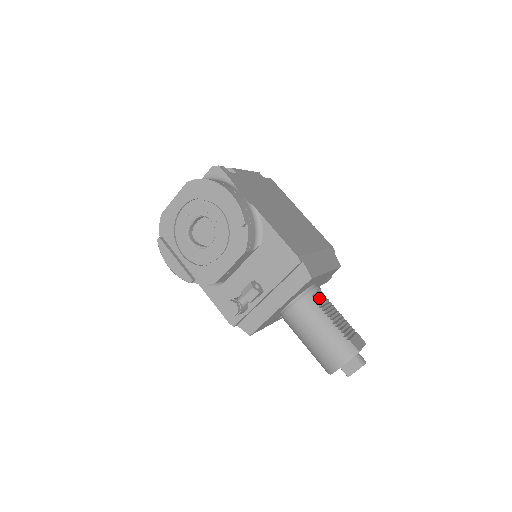
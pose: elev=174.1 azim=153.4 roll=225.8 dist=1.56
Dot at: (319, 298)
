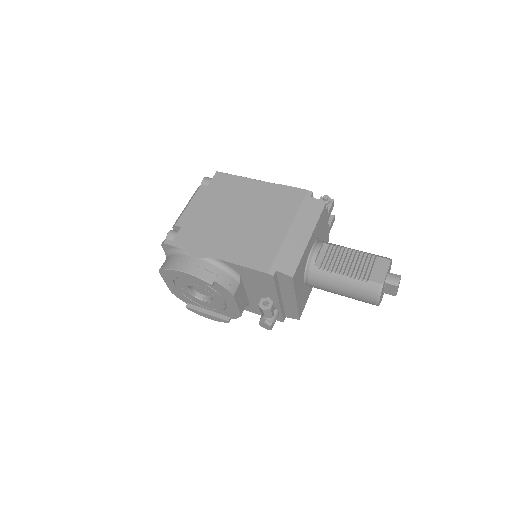
Dot at: (324, 256)
